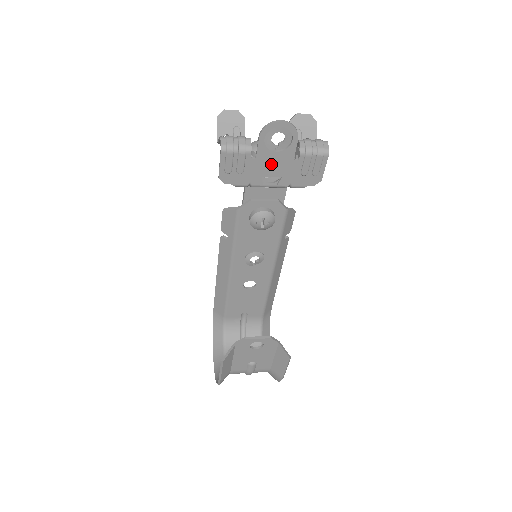
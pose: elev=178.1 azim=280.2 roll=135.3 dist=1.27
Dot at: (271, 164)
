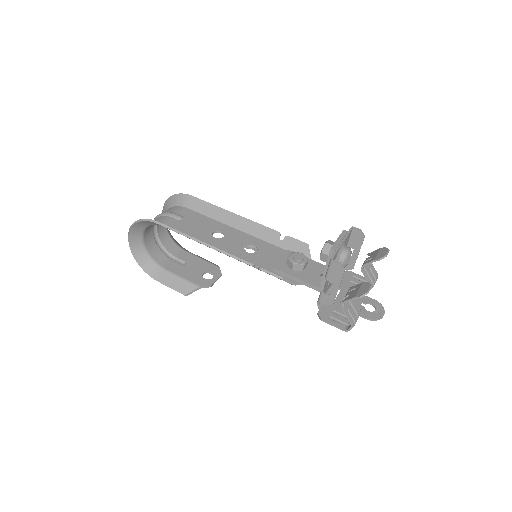
Dot at: occluded
